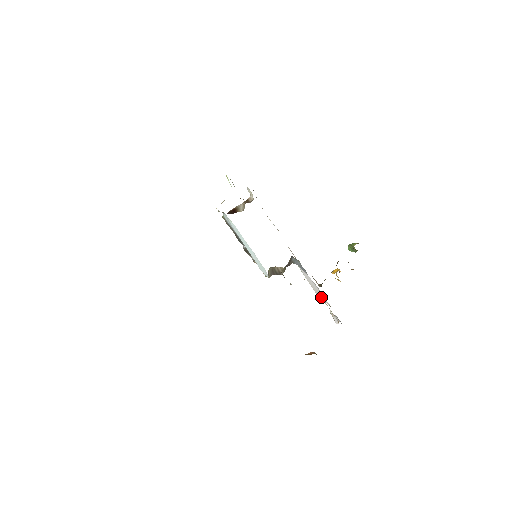
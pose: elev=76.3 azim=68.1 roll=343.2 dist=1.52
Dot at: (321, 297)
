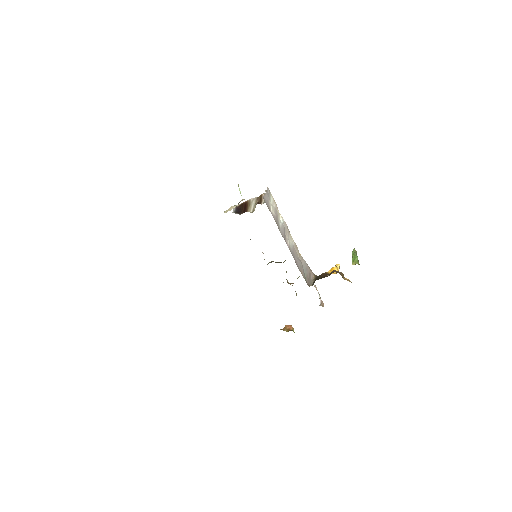
Dot at: occluded
